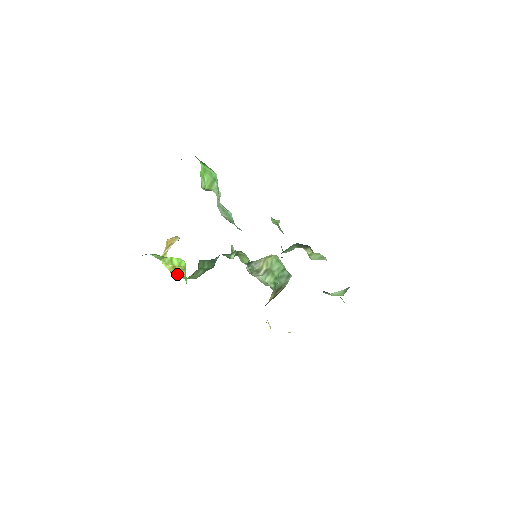
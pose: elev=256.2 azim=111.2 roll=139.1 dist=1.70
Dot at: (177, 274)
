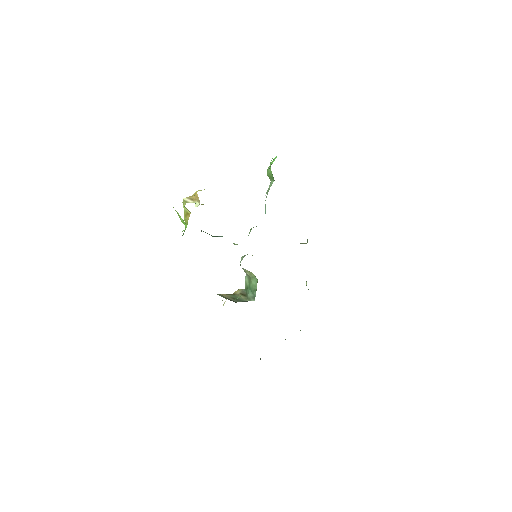
Dot at: occluded
